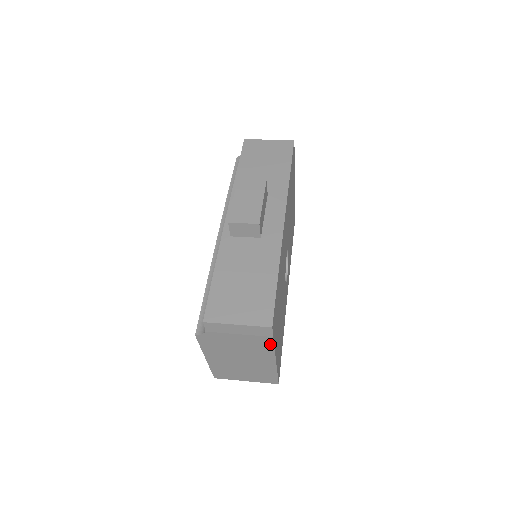
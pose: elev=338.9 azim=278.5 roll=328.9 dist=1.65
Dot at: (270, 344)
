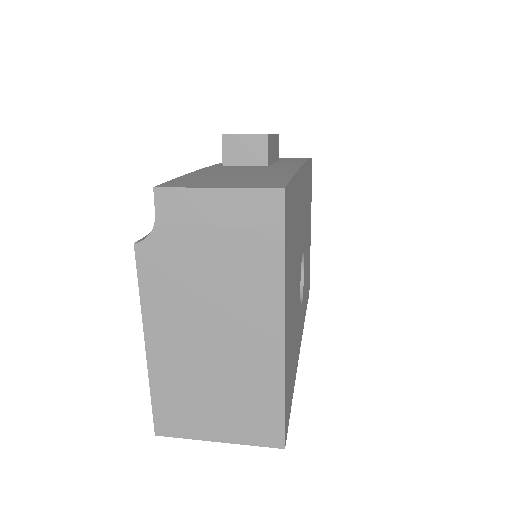
Dot at: (277, 261)
